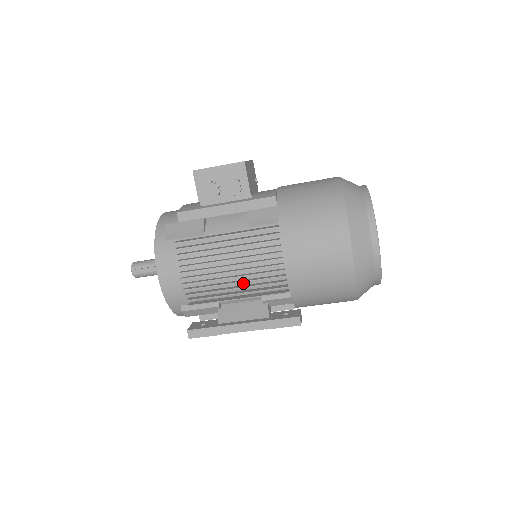
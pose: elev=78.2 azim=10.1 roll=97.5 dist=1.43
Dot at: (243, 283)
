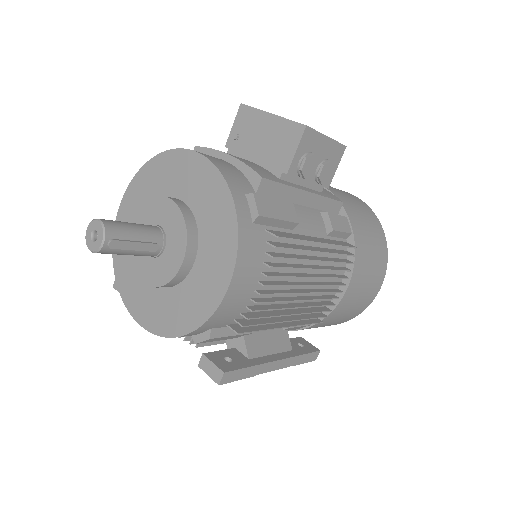
Dot at: occluded
